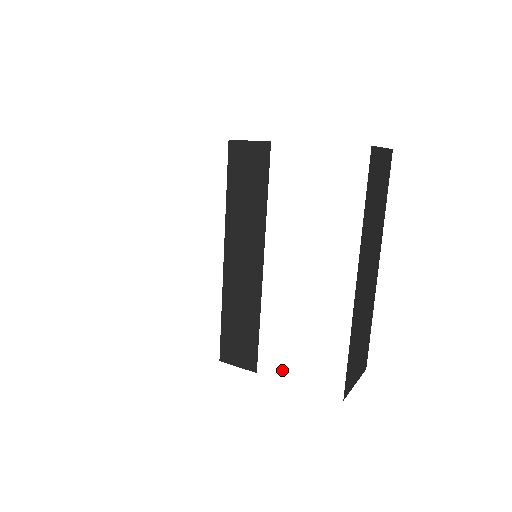
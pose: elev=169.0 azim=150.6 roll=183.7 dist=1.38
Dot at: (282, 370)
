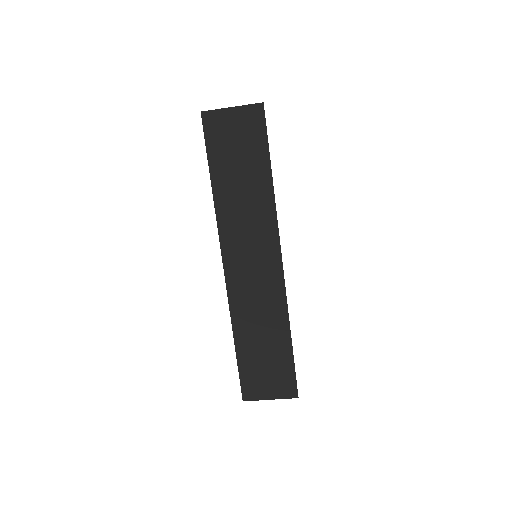
Dot at: (332, 382)
